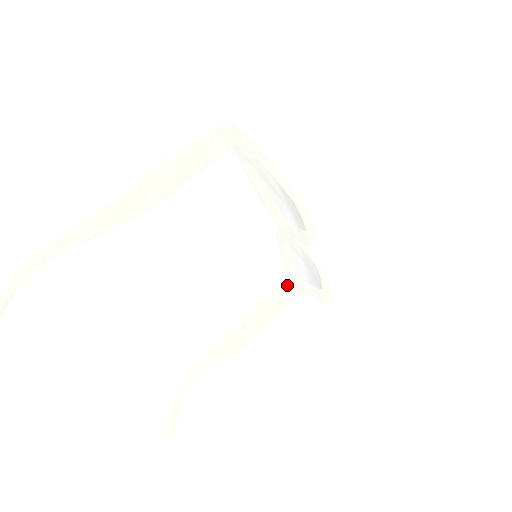
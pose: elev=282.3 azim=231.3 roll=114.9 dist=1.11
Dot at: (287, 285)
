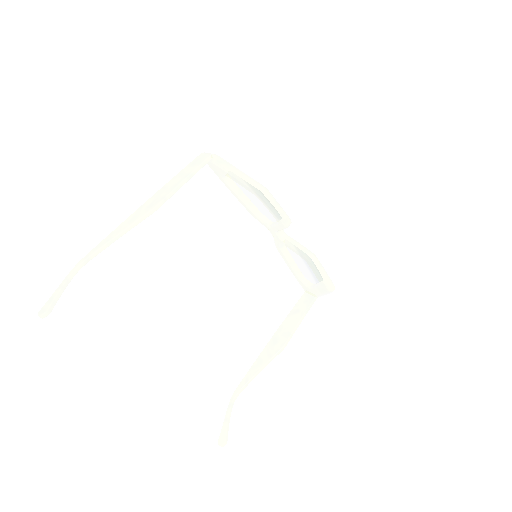
Dot at: (304, 297)
